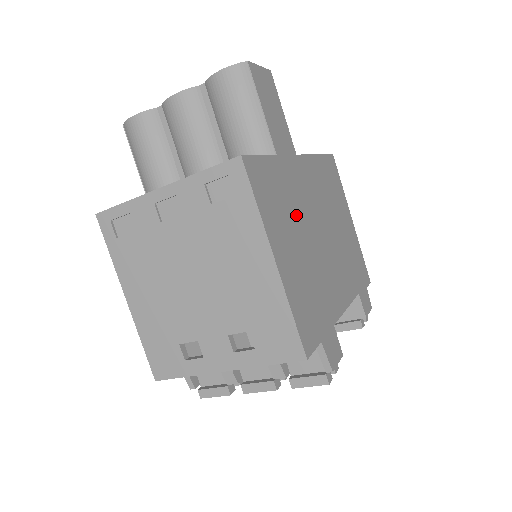
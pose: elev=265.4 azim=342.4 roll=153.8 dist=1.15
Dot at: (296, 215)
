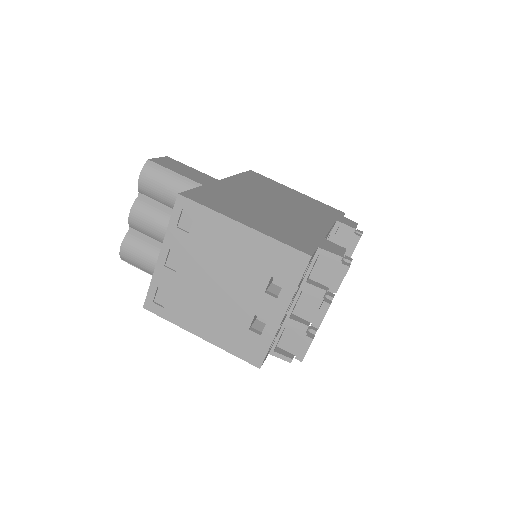
Dot at: (243, 203)
